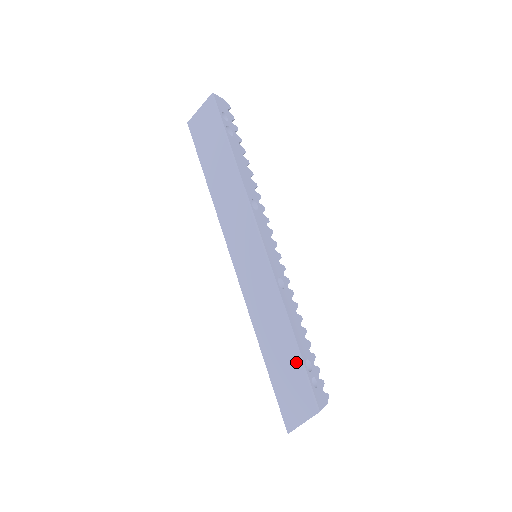
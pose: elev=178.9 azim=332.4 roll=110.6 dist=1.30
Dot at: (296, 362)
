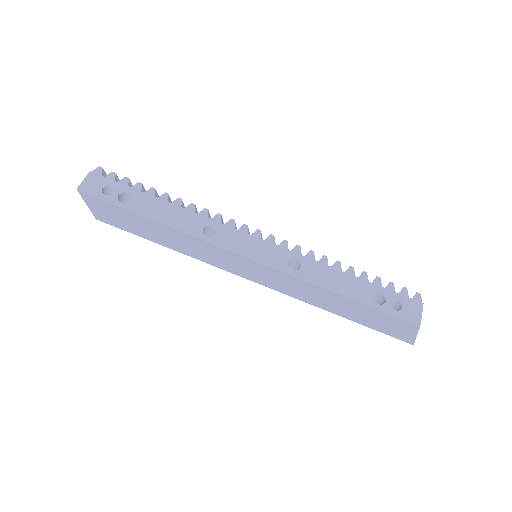
Dot at: (366, 308)
